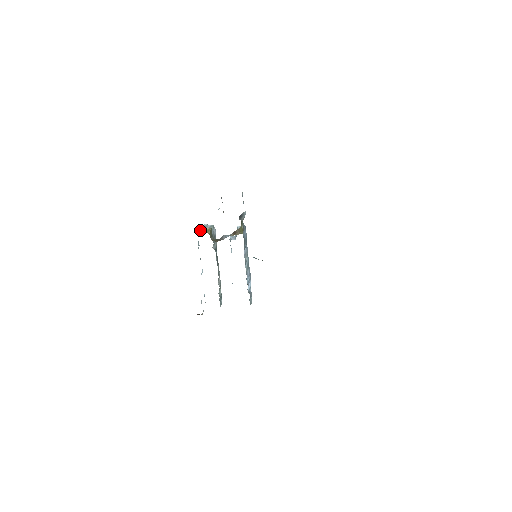
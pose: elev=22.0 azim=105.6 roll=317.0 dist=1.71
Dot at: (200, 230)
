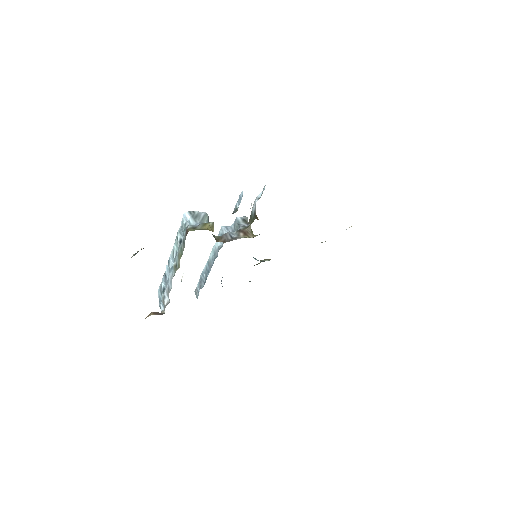
Dot at: (192, 220)
